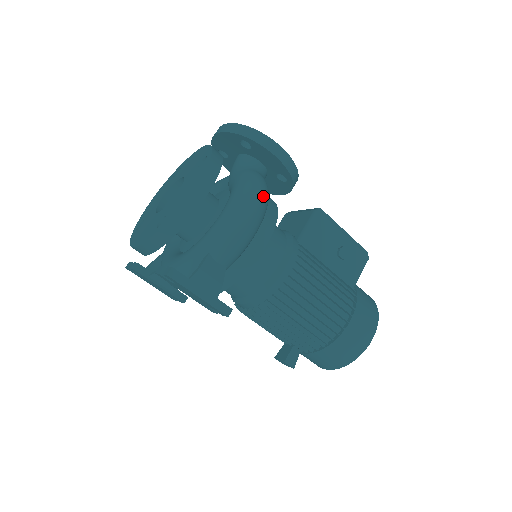
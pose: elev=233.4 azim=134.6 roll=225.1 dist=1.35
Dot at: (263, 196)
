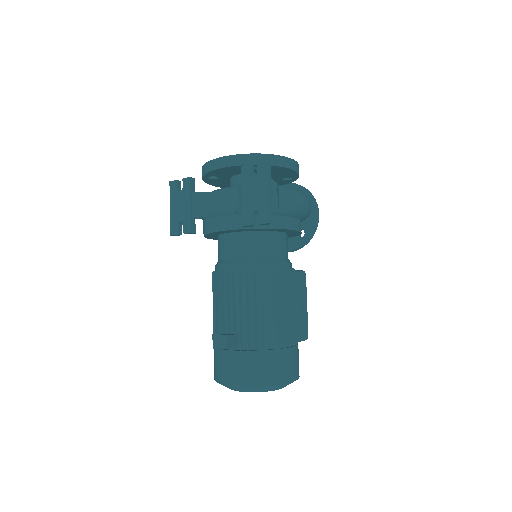
Dot at: occluded
